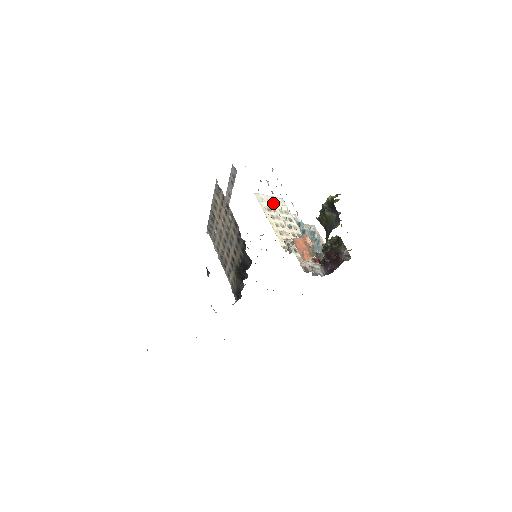
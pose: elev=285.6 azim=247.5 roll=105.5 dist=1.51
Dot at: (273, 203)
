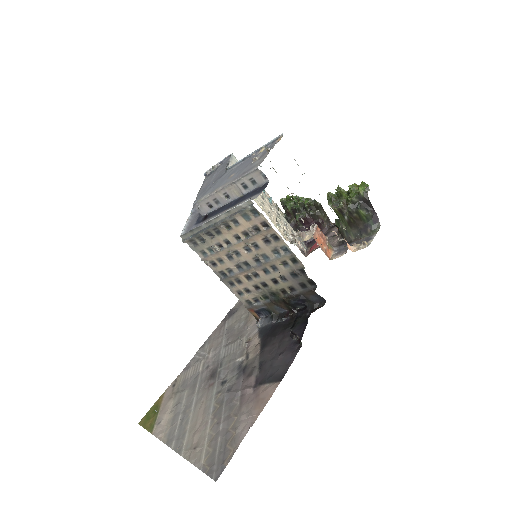
Dot at: occluded
